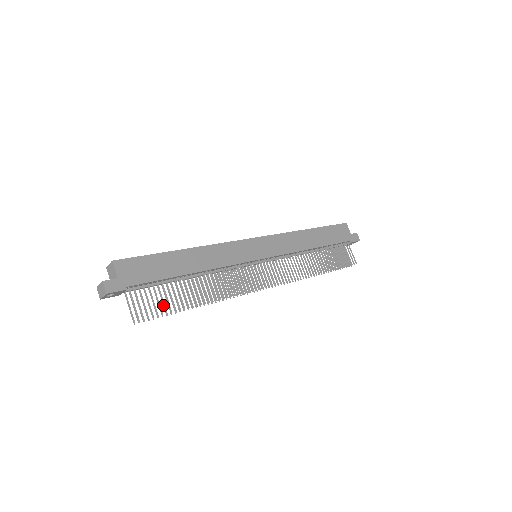
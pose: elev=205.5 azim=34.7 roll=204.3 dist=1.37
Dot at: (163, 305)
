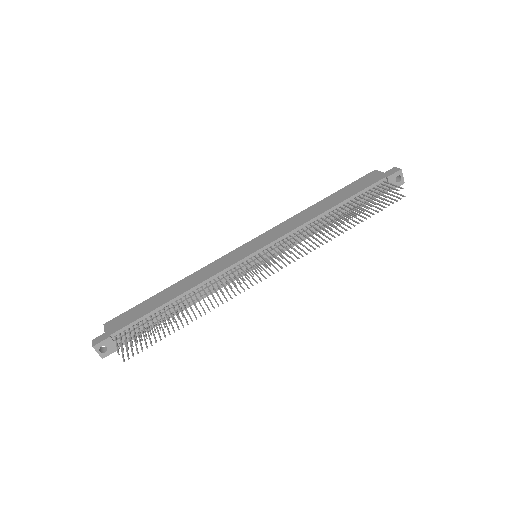
Dot at: (145, 334)
